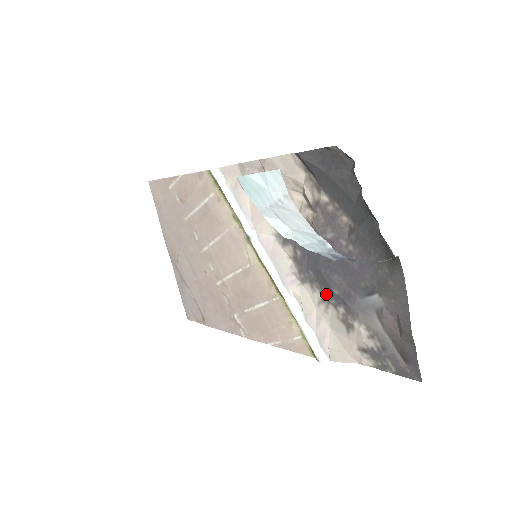
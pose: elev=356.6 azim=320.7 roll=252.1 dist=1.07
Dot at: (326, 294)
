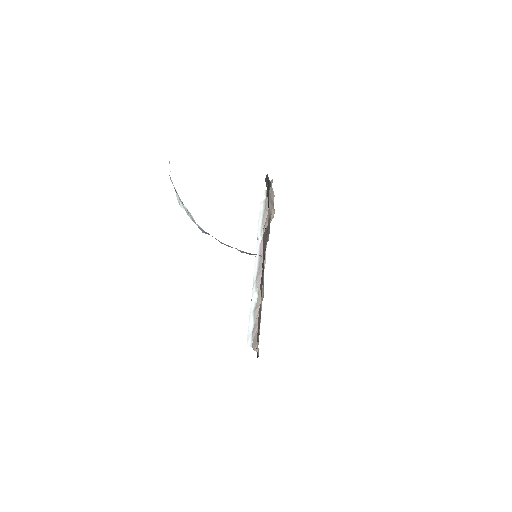
Dot at: occluded
